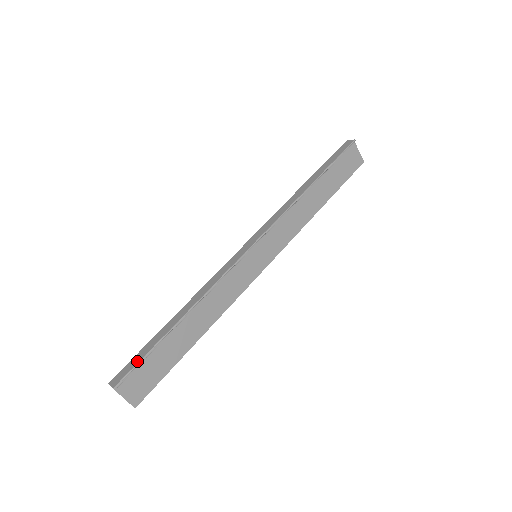
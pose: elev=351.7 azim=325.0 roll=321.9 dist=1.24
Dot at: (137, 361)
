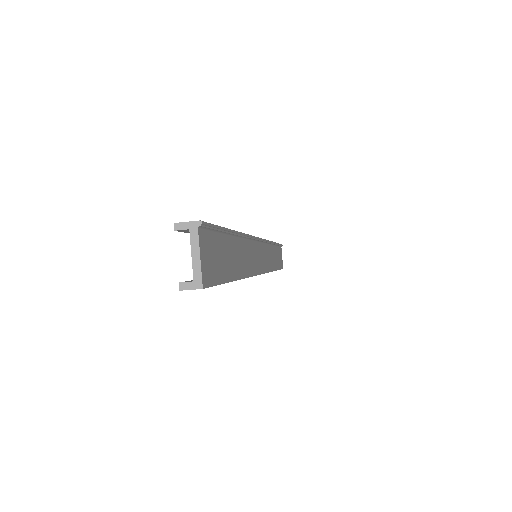
Dot at: occluded
